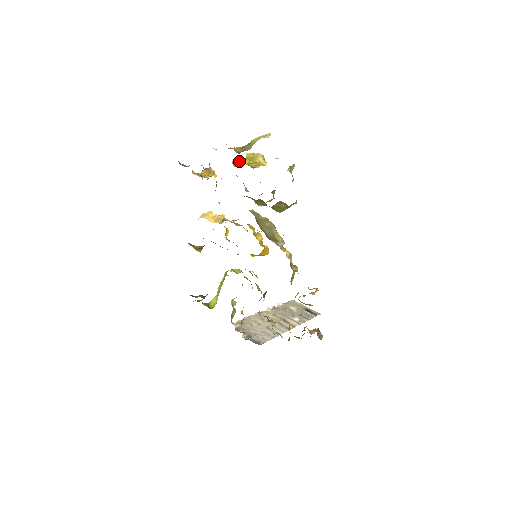
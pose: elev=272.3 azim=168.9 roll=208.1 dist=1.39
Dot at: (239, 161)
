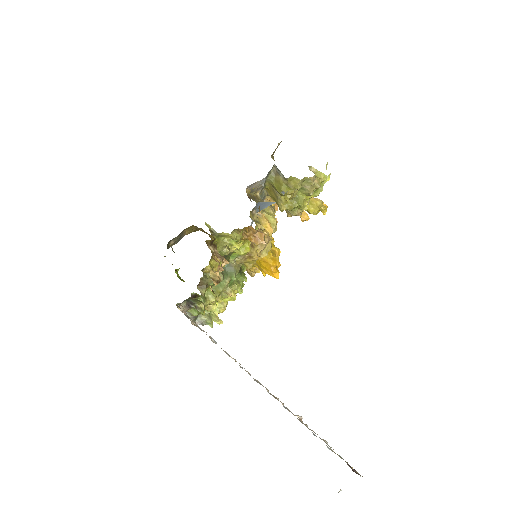
Dot at: (307, 216)
